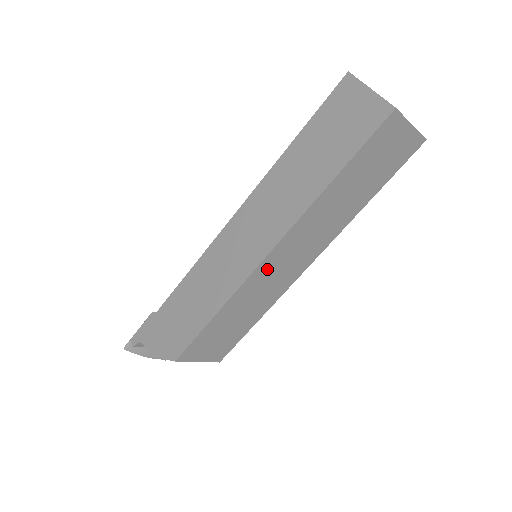
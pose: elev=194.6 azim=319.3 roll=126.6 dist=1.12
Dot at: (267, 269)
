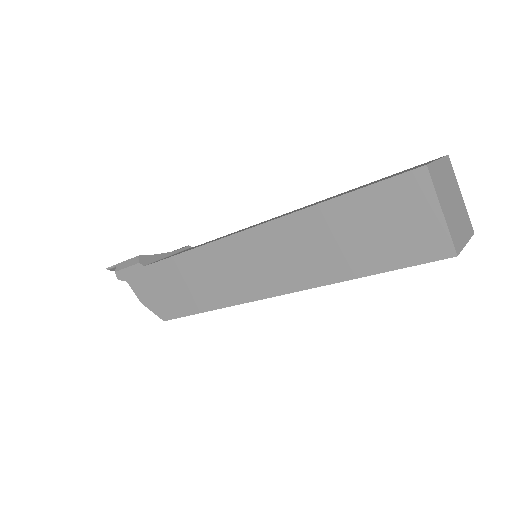
Dot at: occluded
